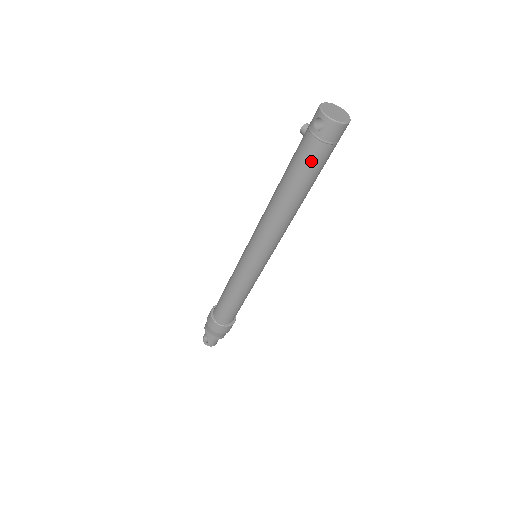
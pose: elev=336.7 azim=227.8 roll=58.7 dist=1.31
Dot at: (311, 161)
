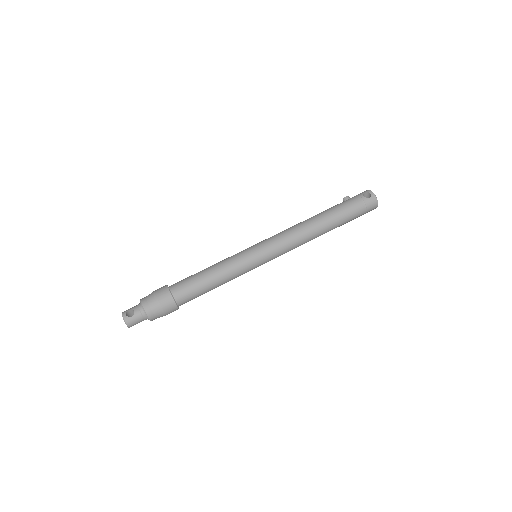
Dot at: (351, 210)
